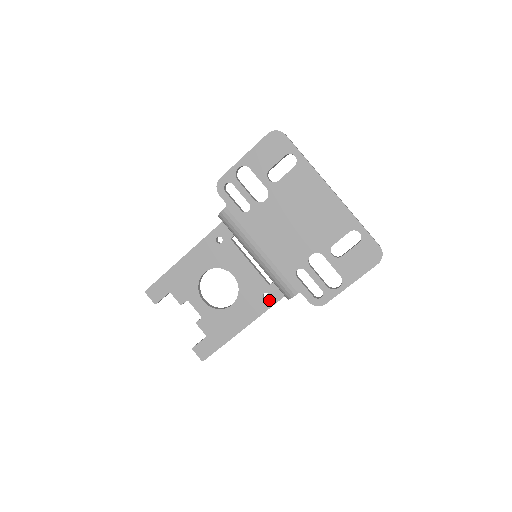
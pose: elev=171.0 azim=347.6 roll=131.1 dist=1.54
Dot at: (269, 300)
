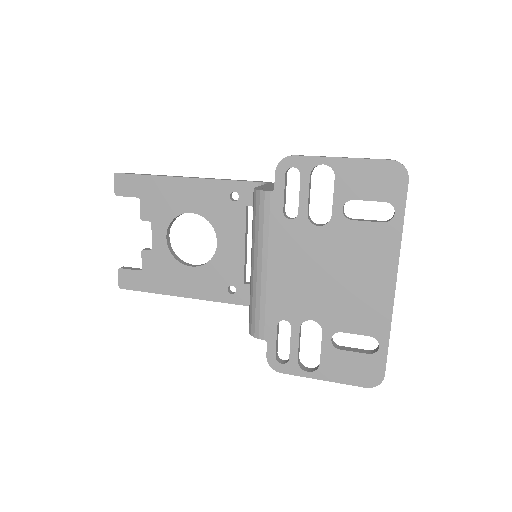
Dot at: (231, 295)
